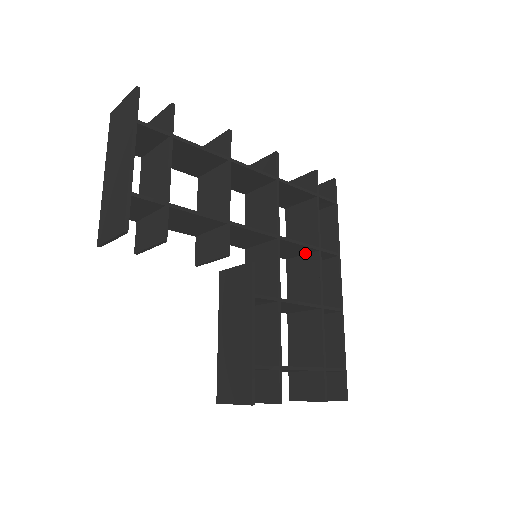
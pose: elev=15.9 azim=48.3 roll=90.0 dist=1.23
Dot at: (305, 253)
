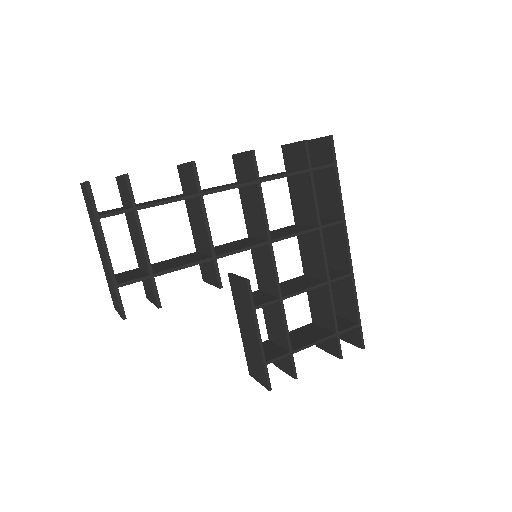
Dot at: occluded
